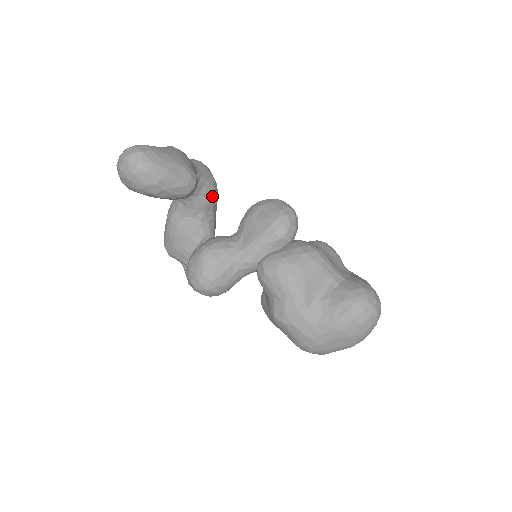
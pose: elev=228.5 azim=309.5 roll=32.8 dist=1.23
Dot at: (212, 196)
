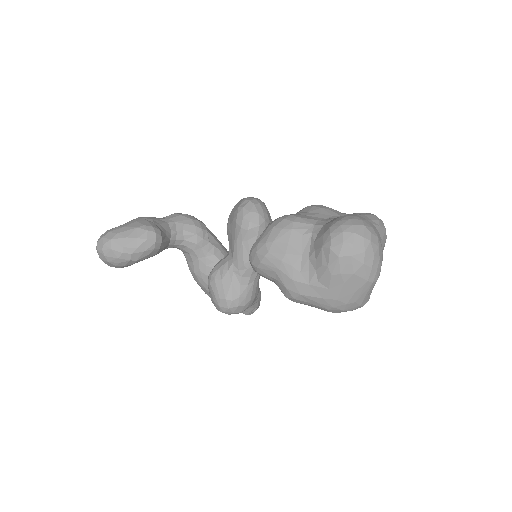
Dot at: (197, 233)
